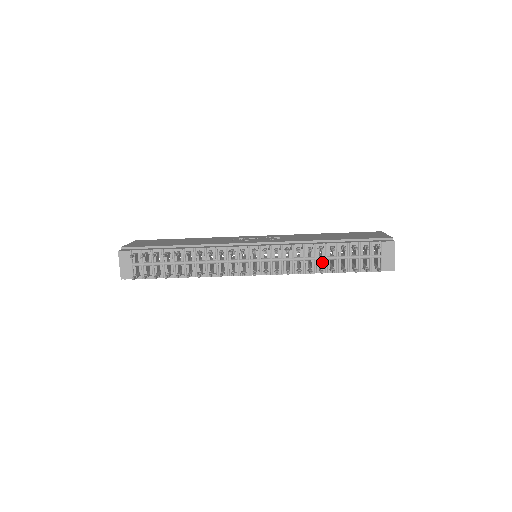
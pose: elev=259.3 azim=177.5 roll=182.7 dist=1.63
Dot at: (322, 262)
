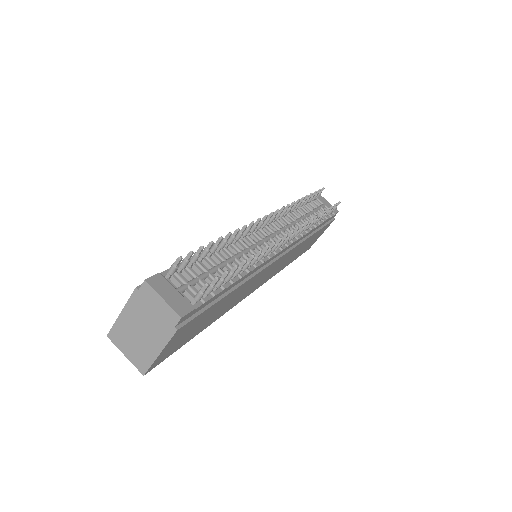
Dot at: occluded
